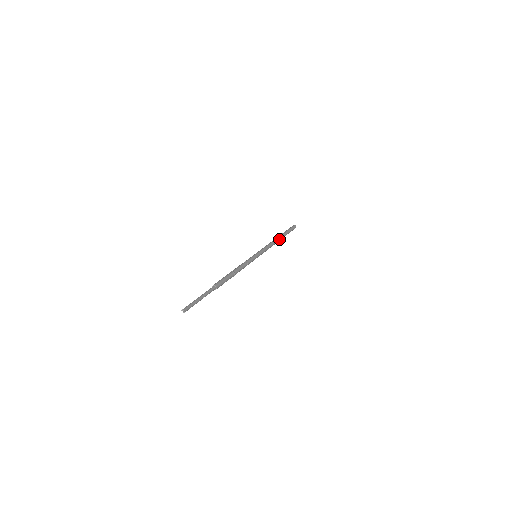
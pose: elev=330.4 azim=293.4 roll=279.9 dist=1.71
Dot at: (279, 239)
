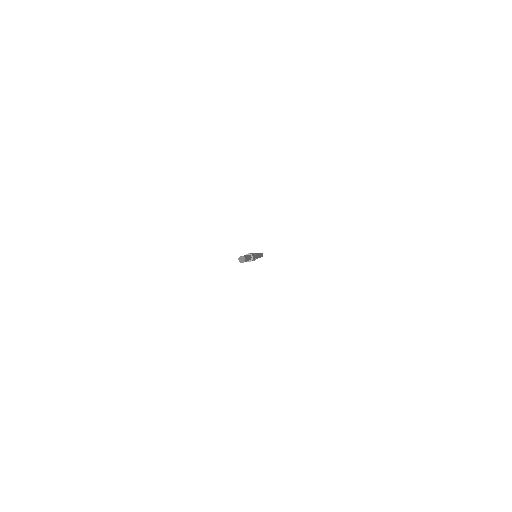
Dot at: (261, 254)
